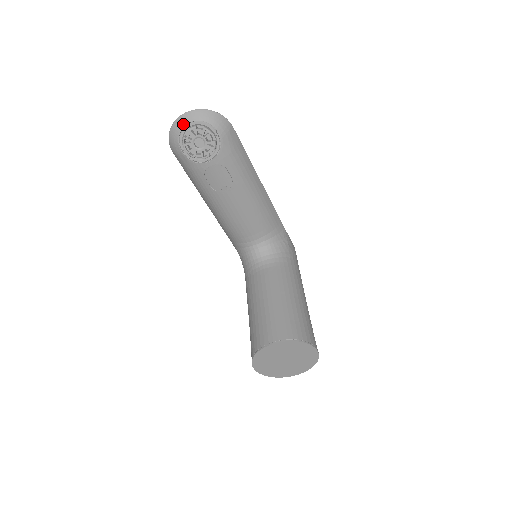
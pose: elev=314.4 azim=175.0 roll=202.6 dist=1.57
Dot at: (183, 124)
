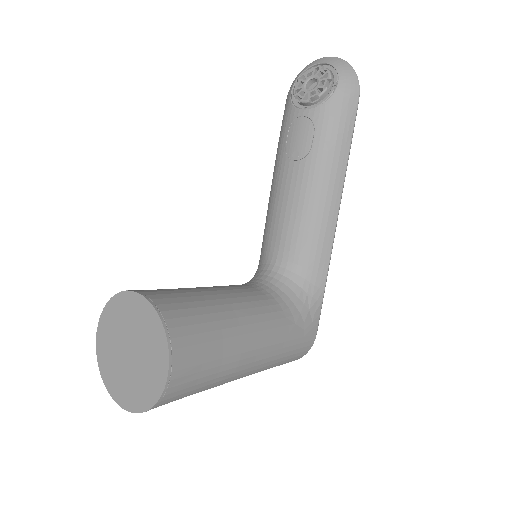
Dot at: (315, 63)
